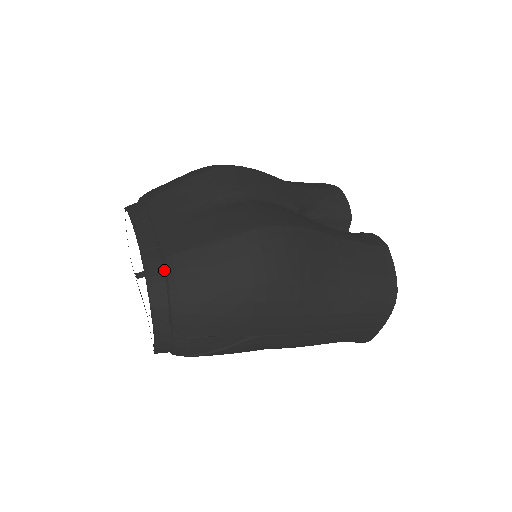
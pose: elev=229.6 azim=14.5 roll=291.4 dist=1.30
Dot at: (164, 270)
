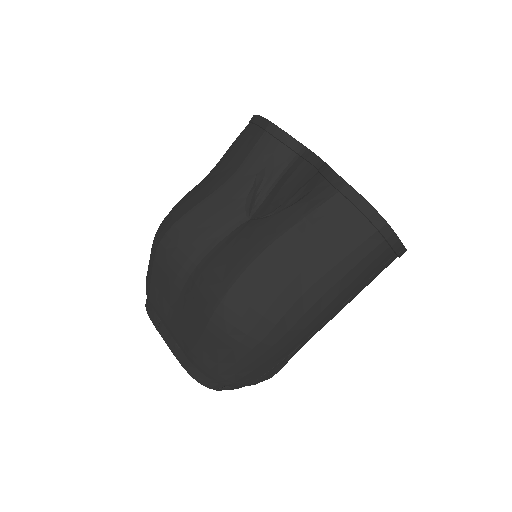
Dot at: (194, 365)
